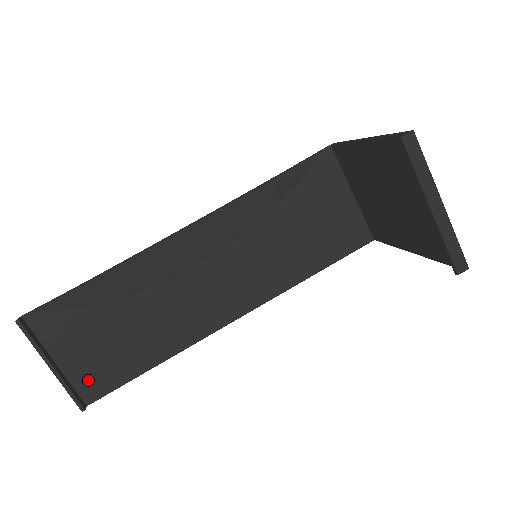
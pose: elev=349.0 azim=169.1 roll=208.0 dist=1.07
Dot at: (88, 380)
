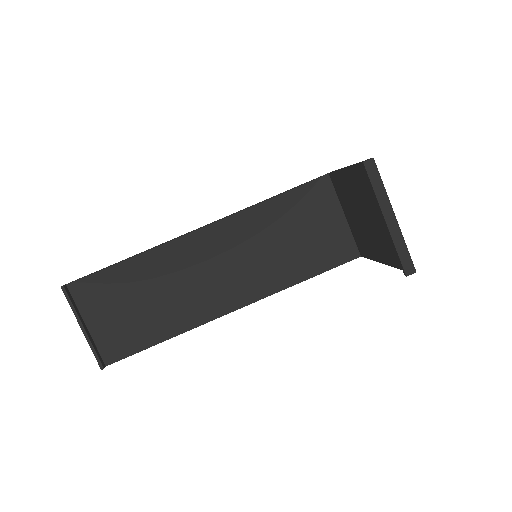
Dot at: (110, 344)
